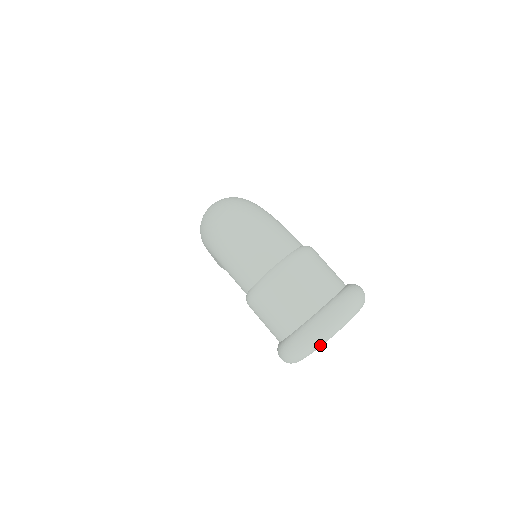
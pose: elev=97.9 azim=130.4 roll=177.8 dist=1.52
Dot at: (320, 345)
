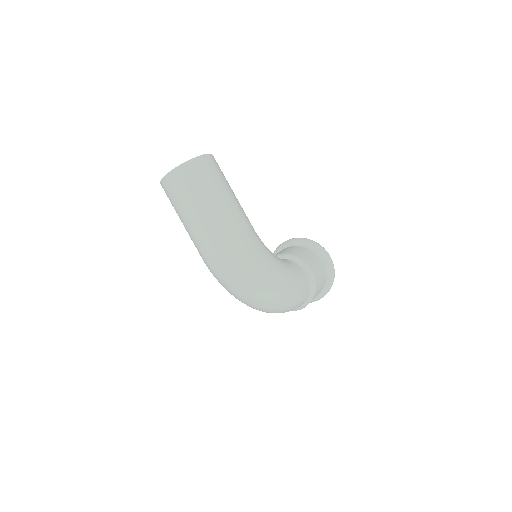
Dot at: occluded
